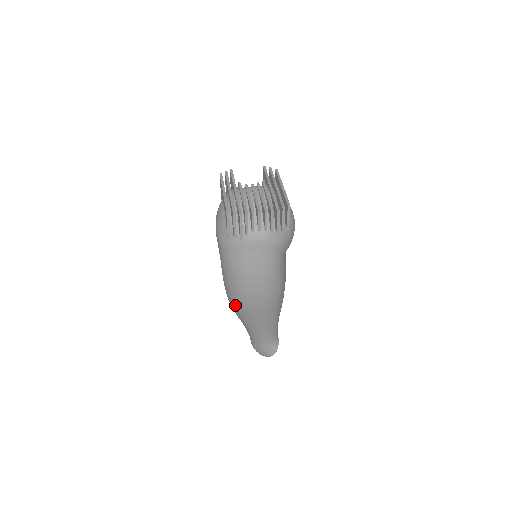
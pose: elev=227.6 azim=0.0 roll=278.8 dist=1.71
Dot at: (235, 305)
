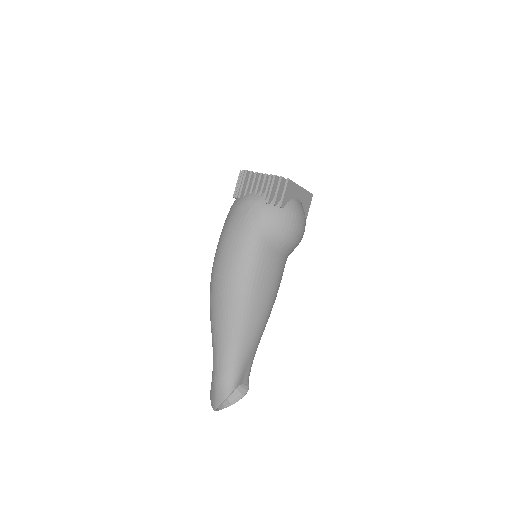
Dot at: (210, 286)
